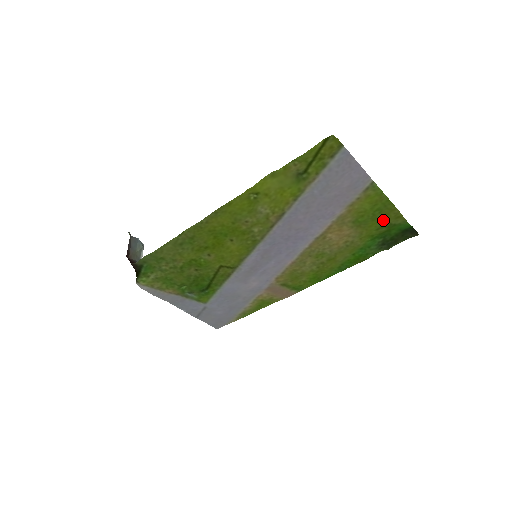
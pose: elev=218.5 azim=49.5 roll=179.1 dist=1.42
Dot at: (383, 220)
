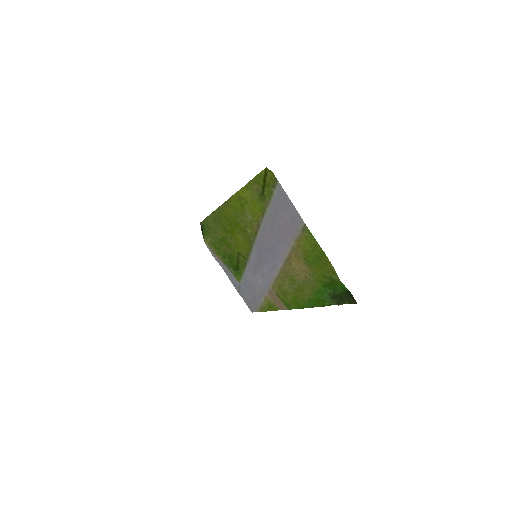
Dot at: (325, 269)
